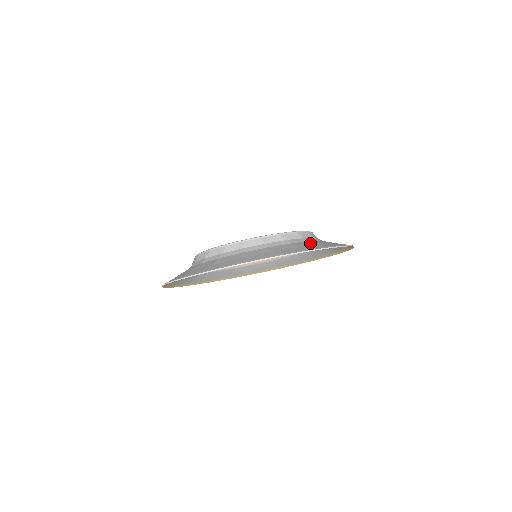
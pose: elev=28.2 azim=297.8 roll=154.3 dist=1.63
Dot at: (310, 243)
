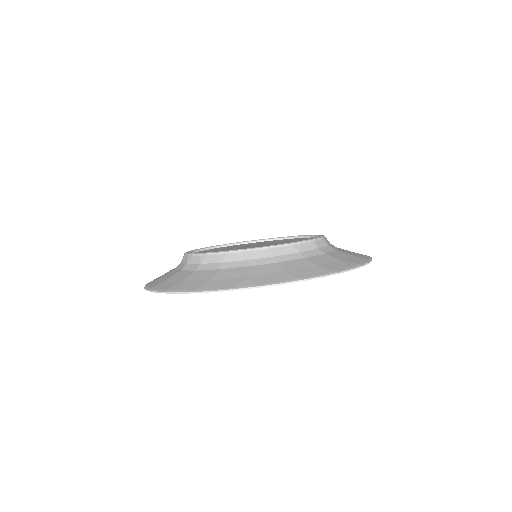
Dot at: (236, 273)
